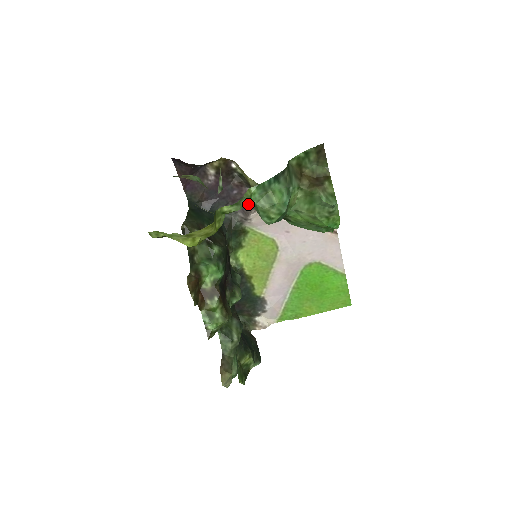
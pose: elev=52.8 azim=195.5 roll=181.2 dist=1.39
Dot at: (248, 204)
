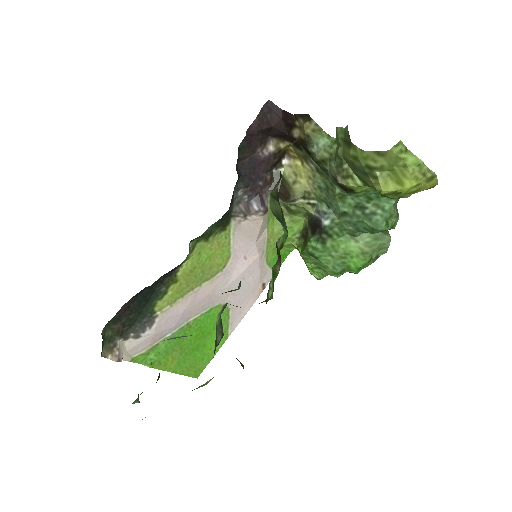
Dot at: (366, 200)
